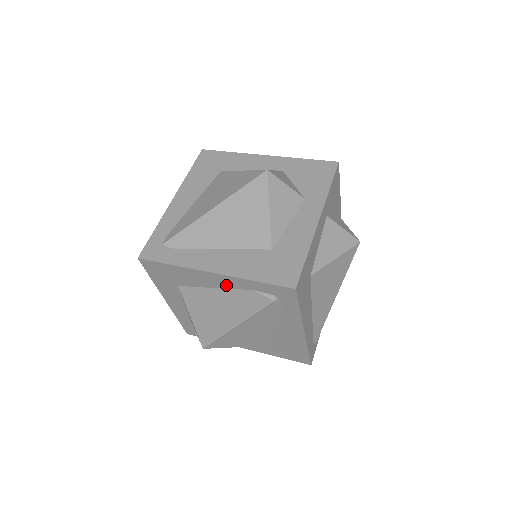
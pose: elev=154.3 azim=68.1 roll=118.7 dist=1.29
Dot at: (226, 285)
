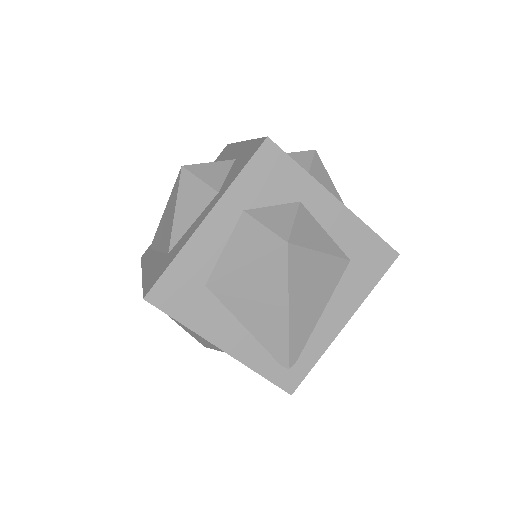
Dot at: occluded
